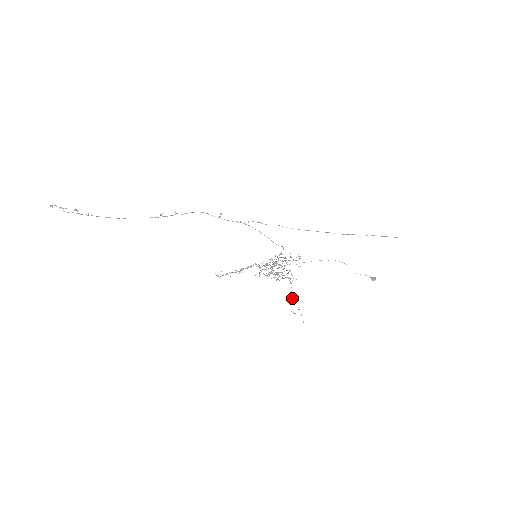
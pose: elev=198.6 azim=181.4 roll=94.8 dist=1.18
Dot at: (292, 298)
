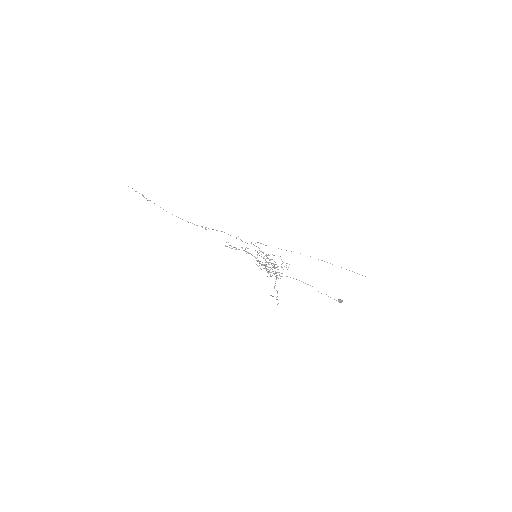
Dot at: occluded
